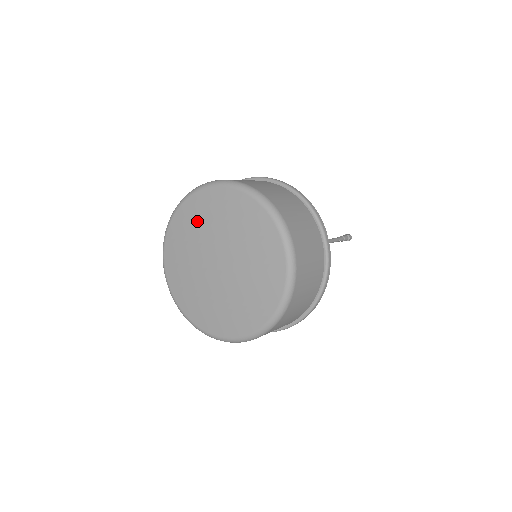
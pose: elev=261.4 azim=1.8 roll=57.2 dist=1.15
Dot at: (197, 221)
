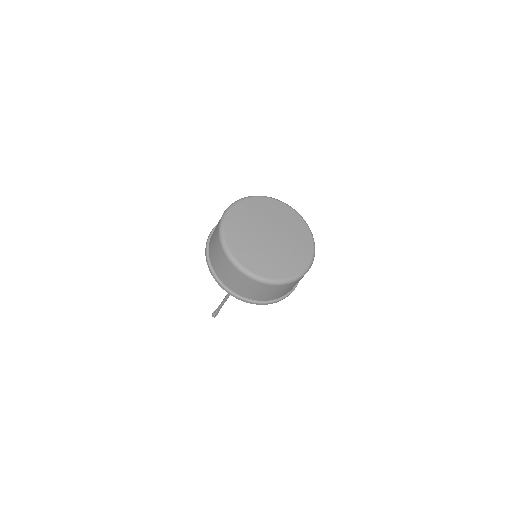
Dot at: (241, 226)
